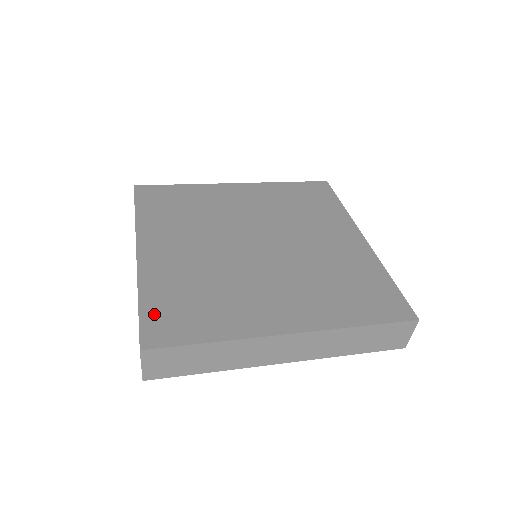
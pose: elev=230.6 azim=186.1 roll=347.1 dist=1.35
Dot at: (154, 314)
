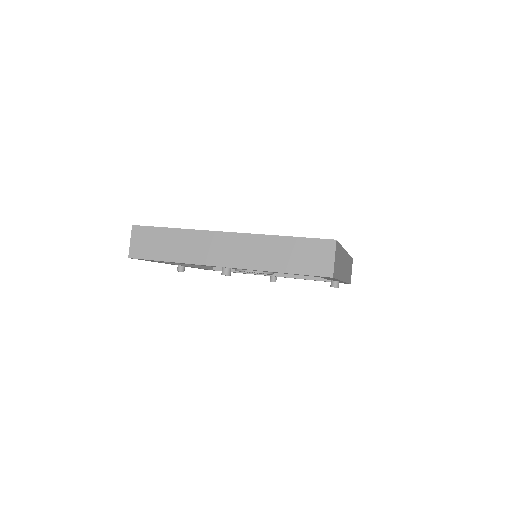
Dot at: occluded
